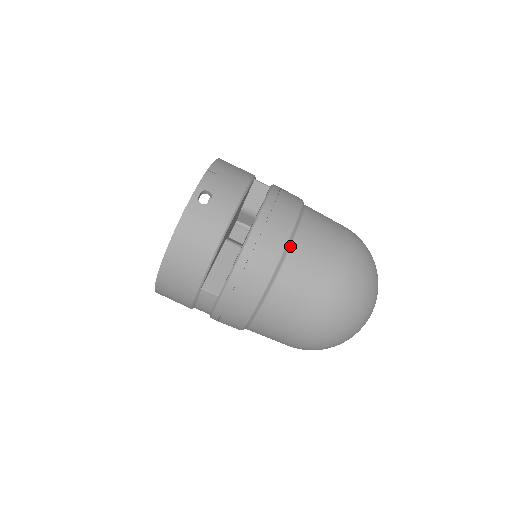
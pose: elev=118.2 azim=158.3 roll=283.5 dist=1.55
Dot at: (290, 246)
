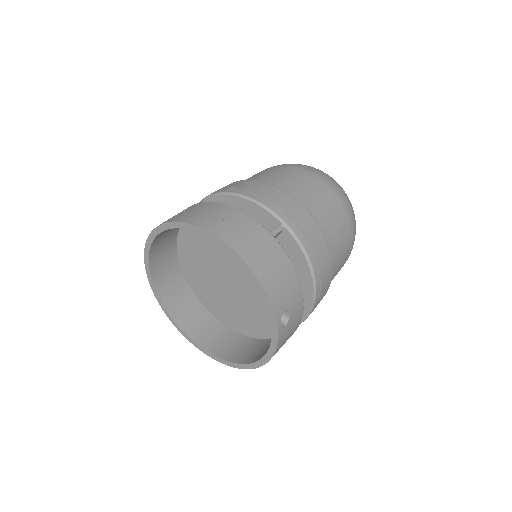
Dot at: occluded
